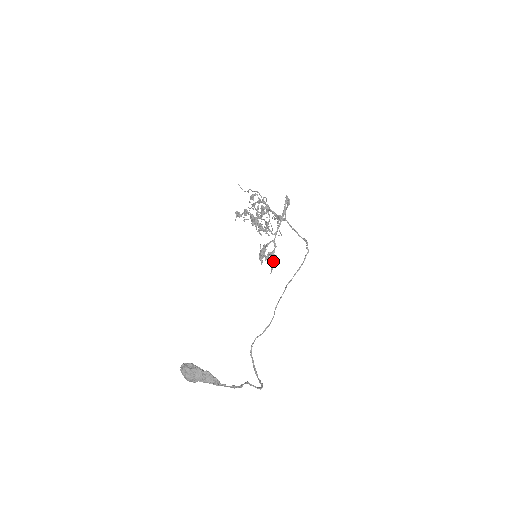
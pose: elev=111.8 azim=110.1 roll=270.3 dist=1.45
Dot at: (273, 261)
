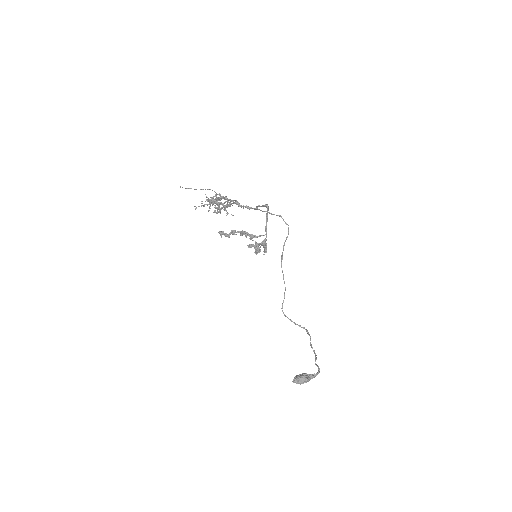
Dot at: (266, 248)
